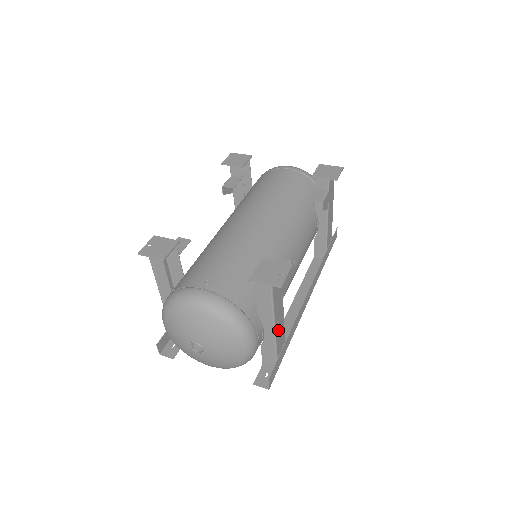
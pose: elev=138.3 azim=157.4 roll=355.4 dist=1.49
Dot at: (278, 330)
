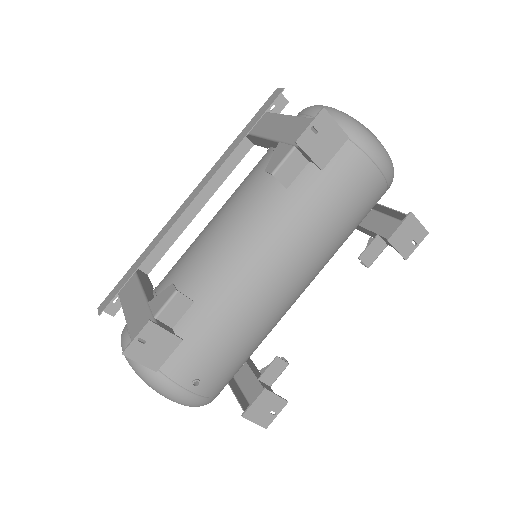
Dot at: occluded
